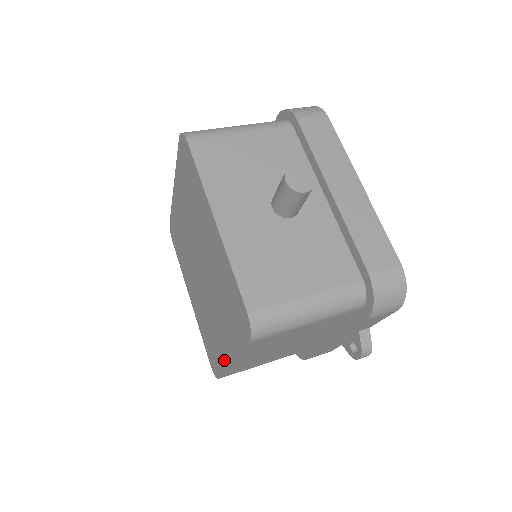
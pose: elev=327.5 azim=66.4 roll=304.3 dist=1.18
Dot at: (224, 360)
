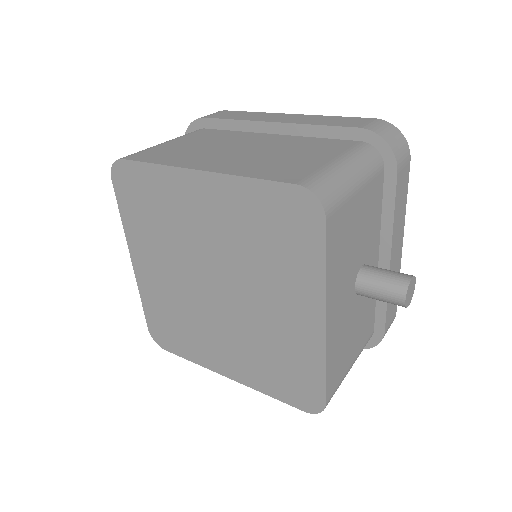
Dot at: (208, 363)
